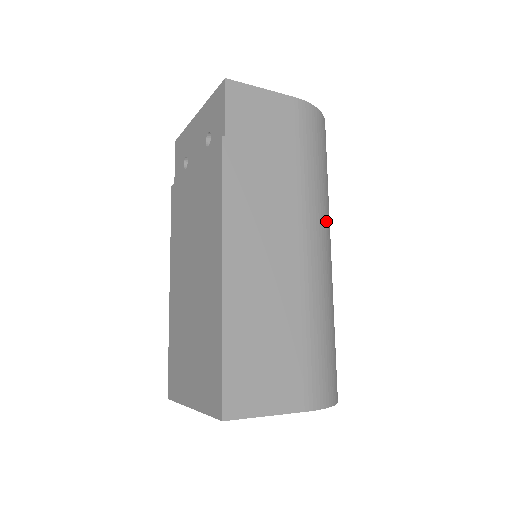
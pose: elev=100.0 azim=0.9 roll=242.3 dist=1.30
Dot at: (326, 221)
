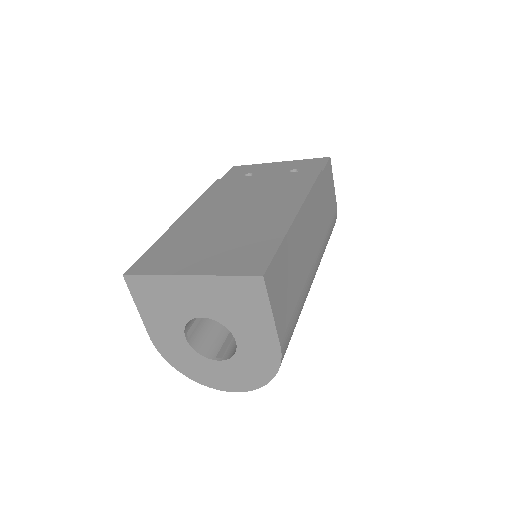
Dot at: occluded
